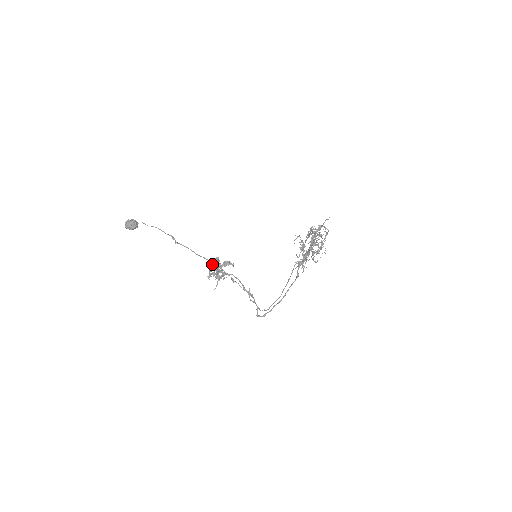
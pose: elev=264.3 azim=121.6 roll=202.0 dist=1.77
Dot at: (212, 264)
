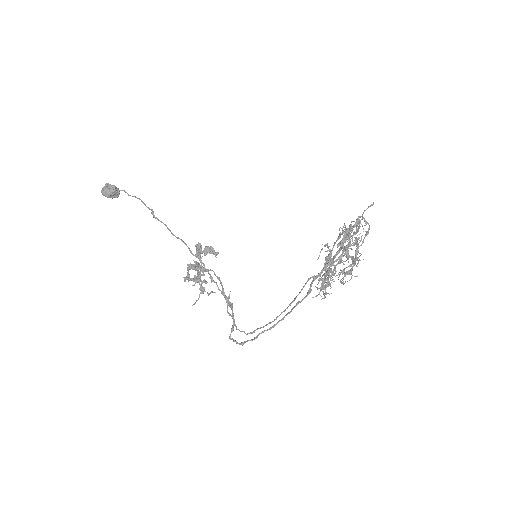
Dot at: (189, 250)
